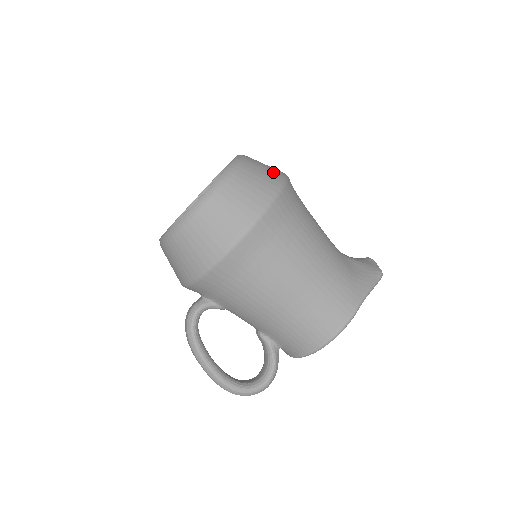
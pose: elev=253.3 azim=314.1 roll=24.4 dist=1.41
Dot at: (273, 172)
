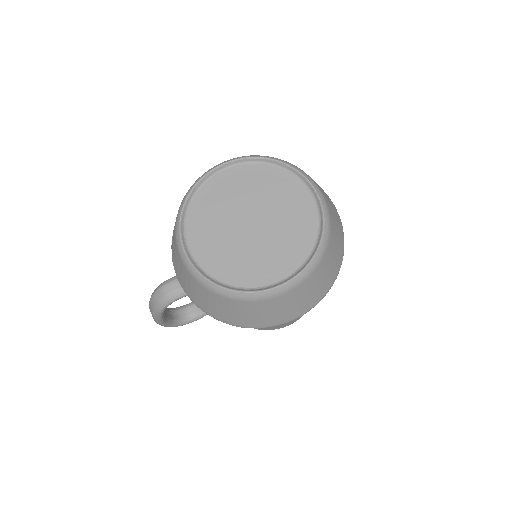
Dot at: (339, 255)
